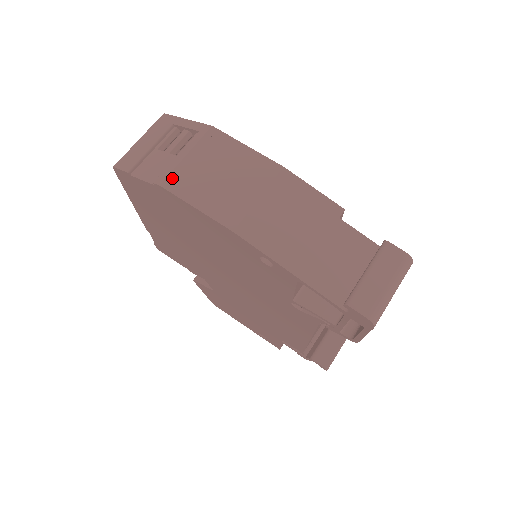
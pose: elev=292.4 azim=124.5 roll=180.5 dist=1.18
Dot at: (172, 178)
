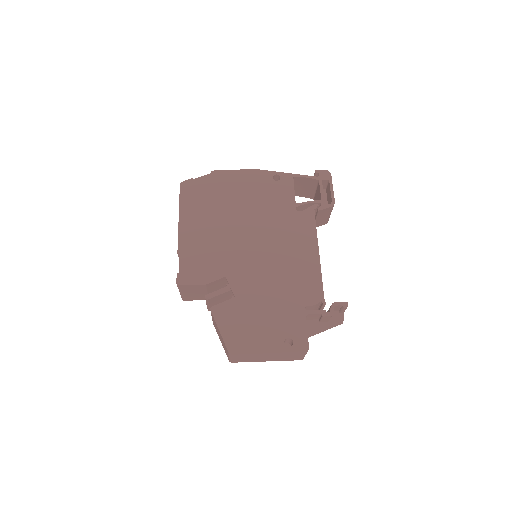
Dot at: occluded
